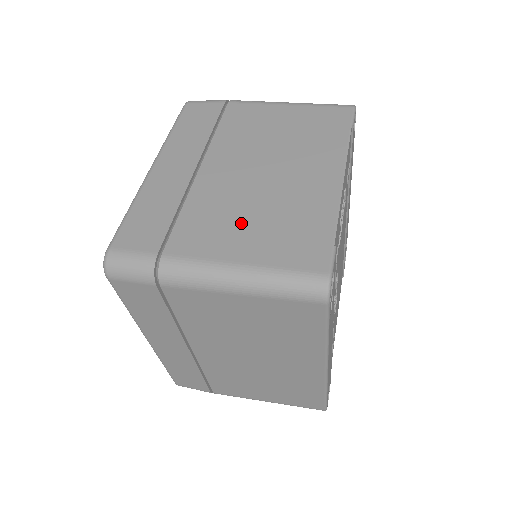
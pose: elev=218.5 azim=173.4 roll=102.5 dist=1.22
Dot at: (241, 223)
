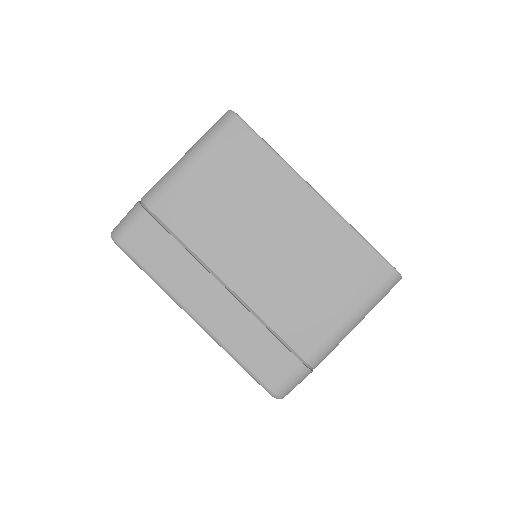
Dot at: occluded
